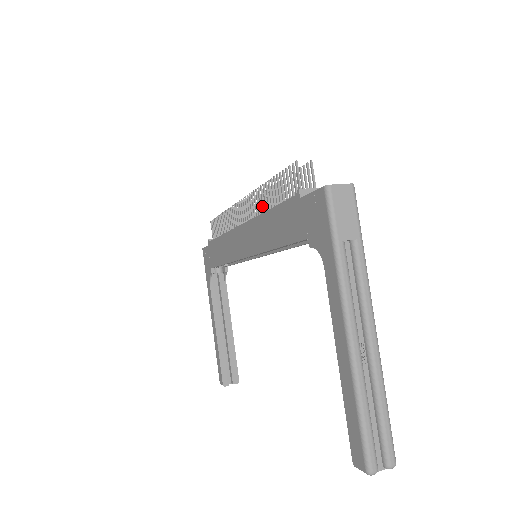
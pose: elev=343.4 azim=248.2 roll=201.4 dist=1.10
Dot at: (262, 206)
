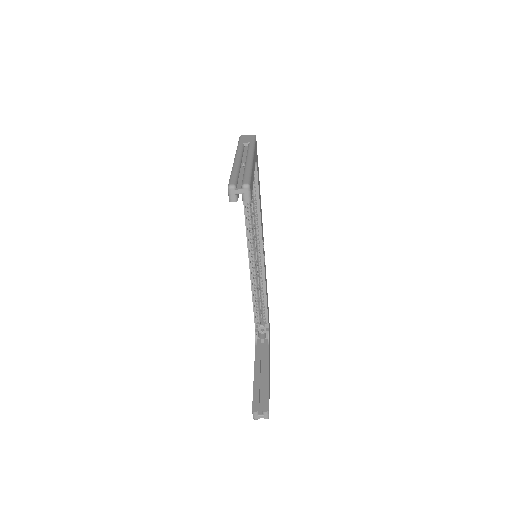
Dot at: occluded
